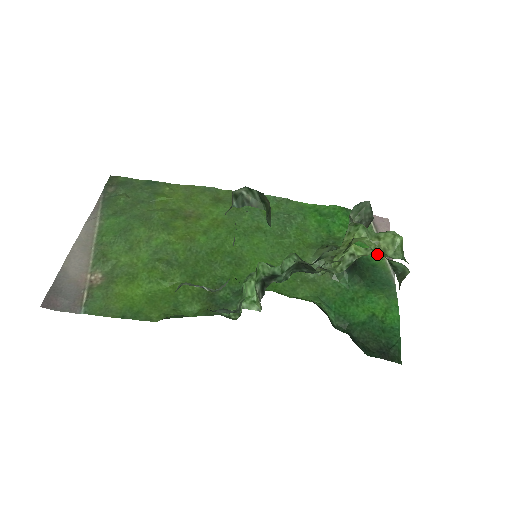
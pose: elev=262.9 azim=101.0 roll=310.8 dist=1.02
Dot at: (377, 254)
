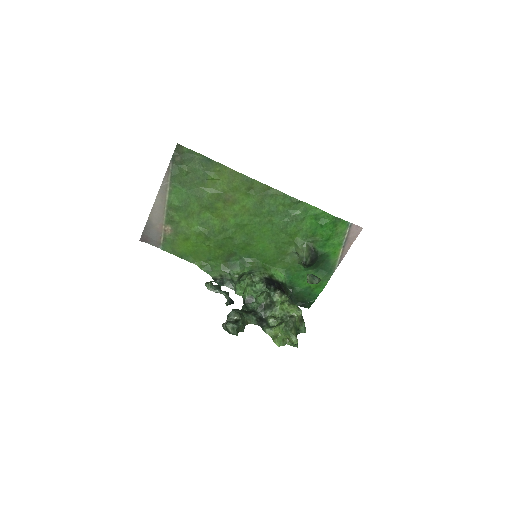
Dot at: (300, 316)
